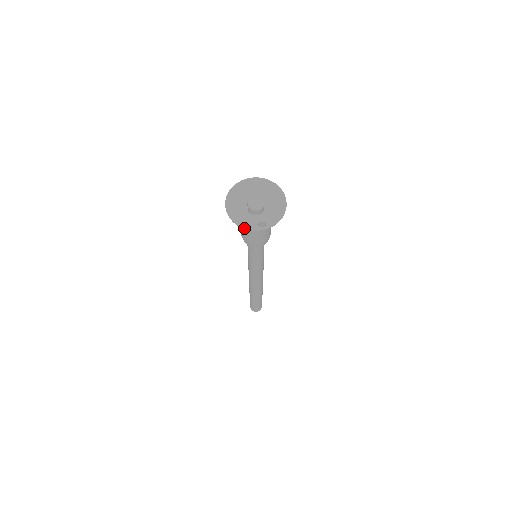
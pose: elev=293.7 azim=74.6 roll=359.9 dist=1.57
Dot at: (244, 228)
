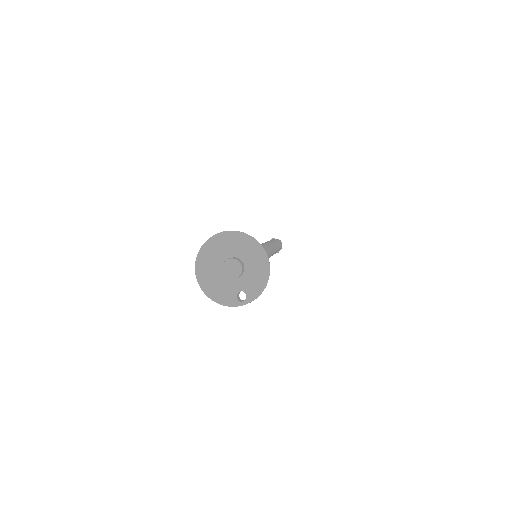
Dot at: occluded
